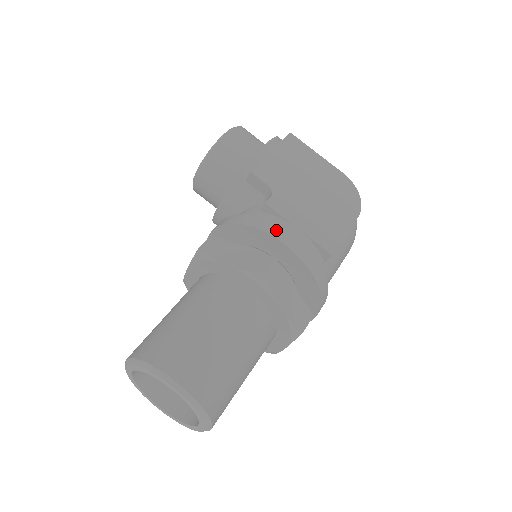
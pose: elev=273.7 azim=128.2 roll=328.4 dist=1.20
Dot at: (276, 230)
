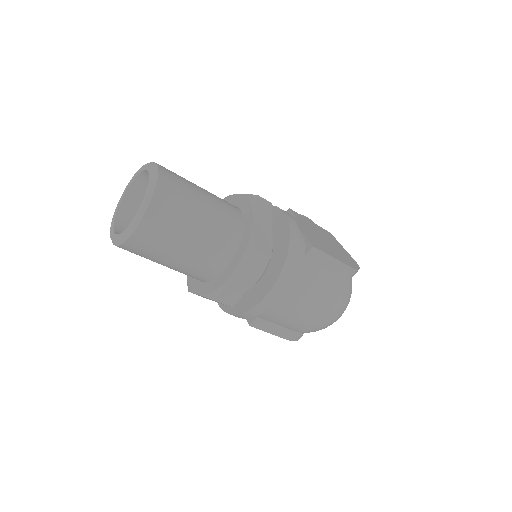
Dot at: (283, 210)
